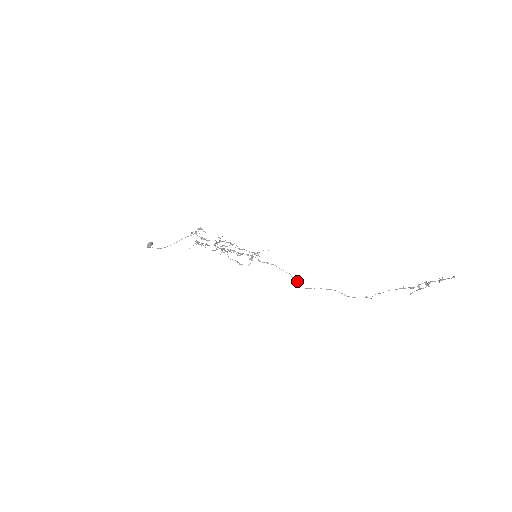
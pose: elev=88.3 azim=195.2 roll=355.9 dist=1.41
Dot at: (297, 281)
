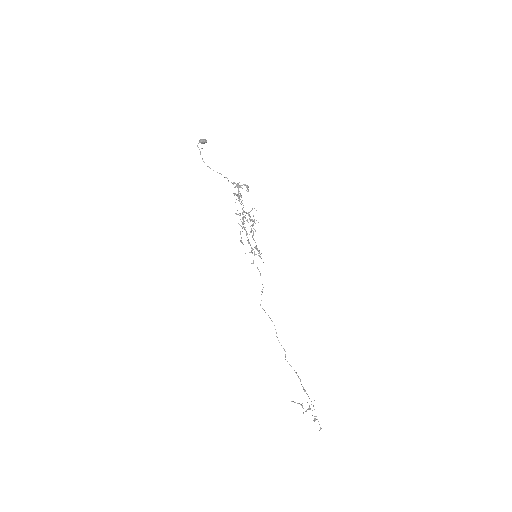
Dot at: occluded
